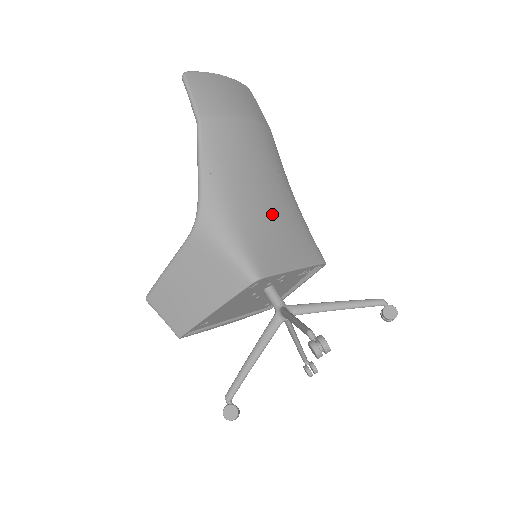
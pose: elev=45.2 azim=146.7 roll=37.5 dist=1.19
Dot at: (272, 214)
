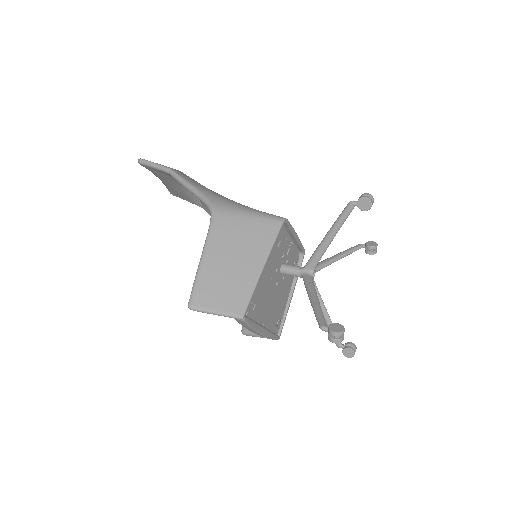
Dot at: occluded
